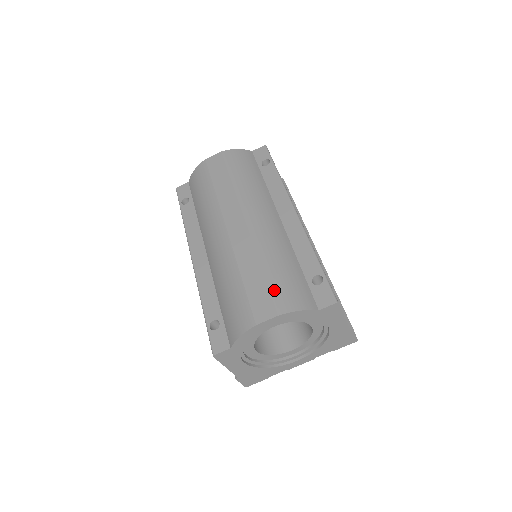
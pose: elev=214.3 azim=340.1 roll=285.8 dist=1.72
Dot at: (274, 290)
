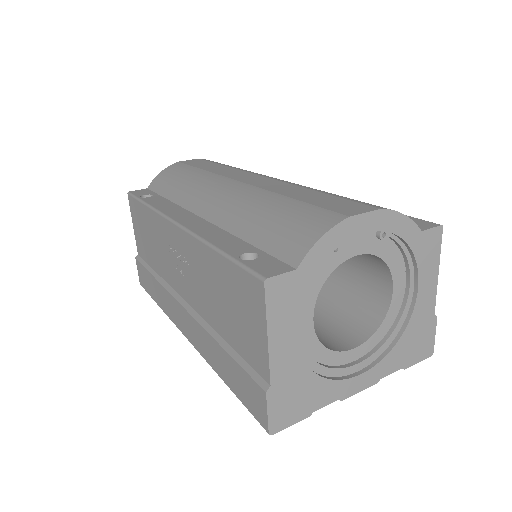
Dot at: (352, 199)
